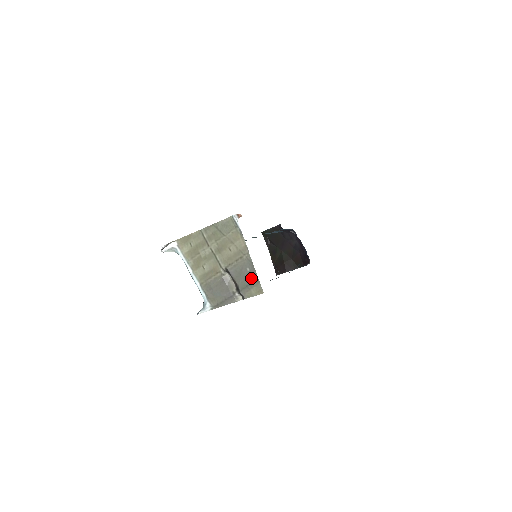
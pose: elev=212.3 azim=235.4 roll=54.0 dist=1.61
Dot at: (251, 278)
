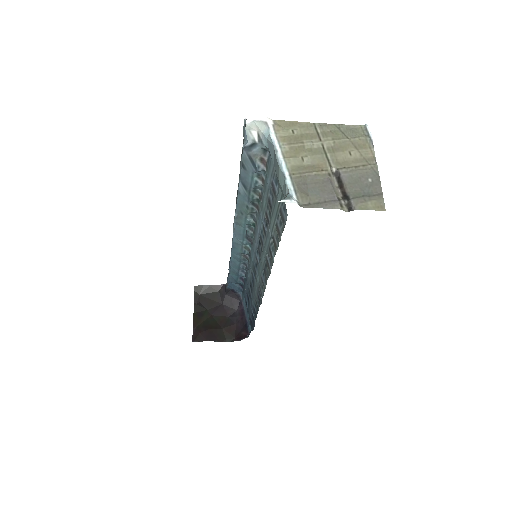
Dot at: (372, 190)
